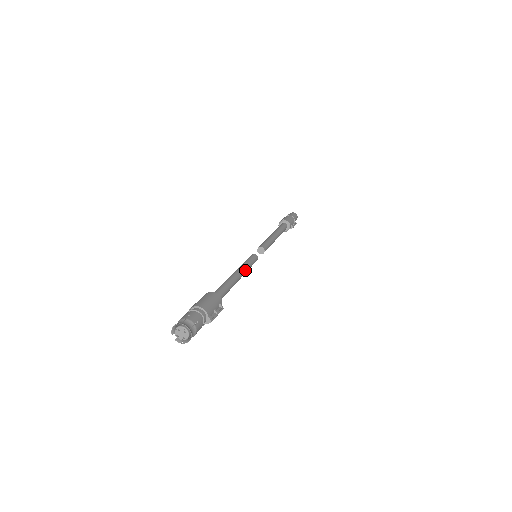
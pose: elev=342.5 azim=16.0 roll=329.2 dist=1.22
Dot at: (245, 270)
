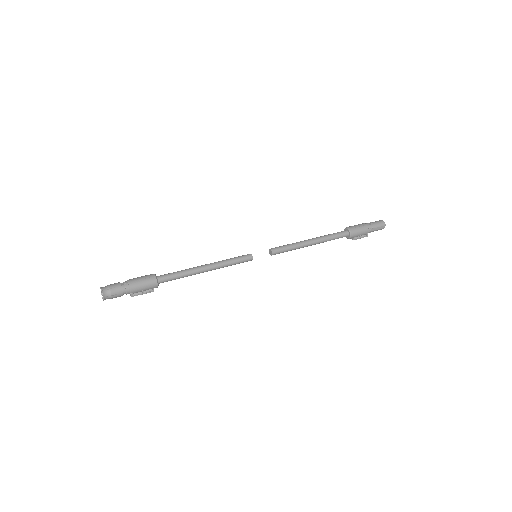
Dot at: (220, 267)
